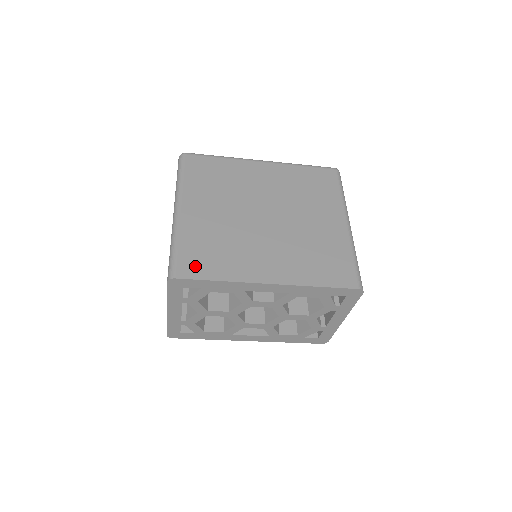
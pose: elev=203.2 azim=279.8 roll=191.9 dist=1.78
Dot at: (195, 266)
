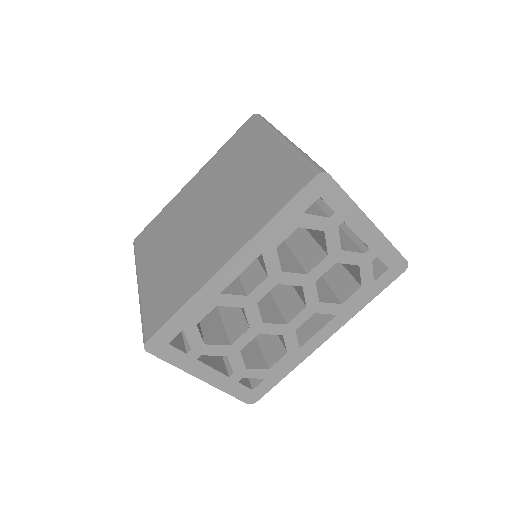
Dot at: (159, 315)
